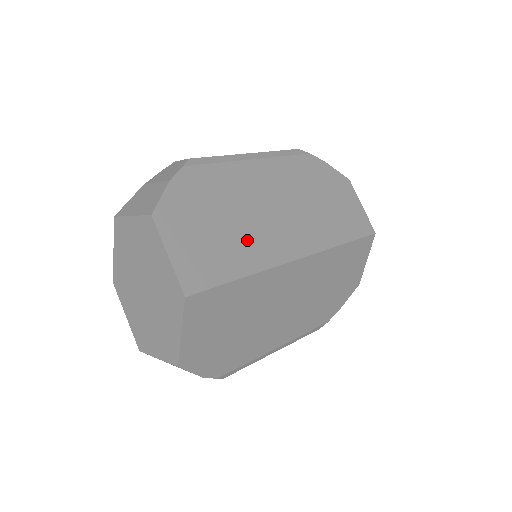
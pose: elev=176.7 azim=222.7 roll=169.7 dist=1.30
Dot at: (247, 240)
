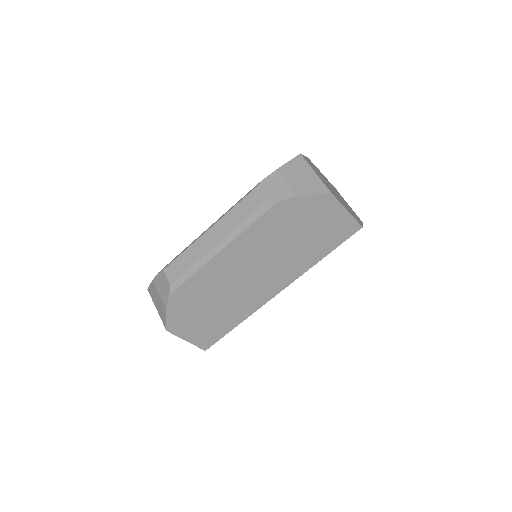
Dot at: (233, 307)
